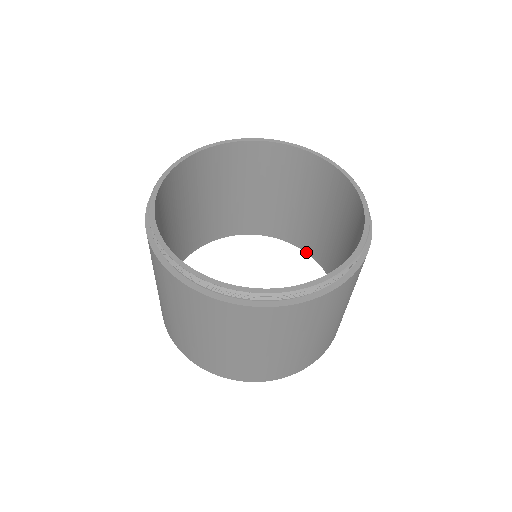
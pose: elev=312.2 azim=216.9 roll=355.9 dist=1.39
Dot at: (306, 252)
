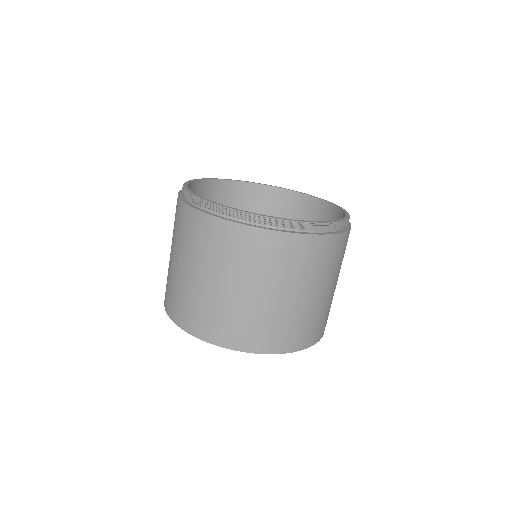
Dot at: occluded
